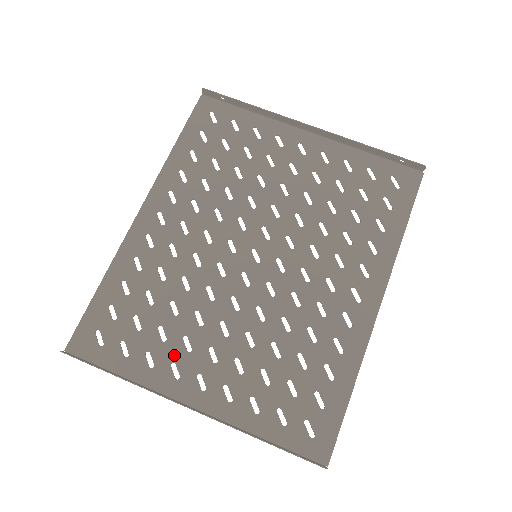
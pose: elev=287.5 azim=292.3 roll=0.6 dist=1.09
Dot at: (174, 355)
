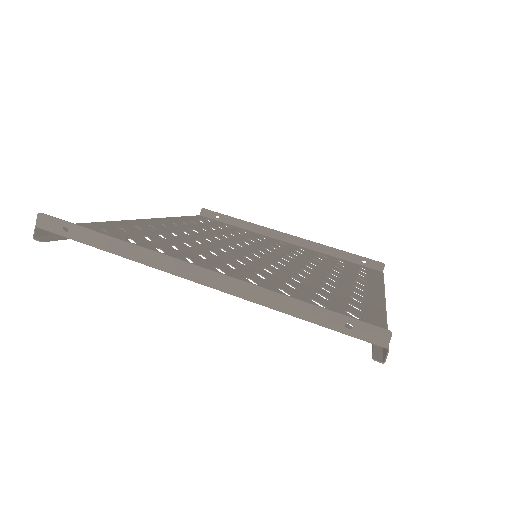
Dot at: occluded
